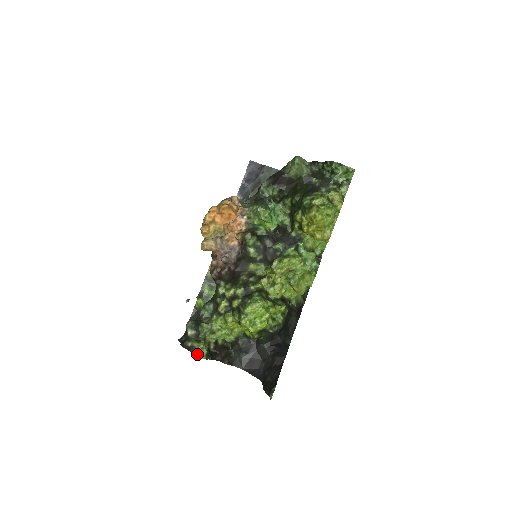
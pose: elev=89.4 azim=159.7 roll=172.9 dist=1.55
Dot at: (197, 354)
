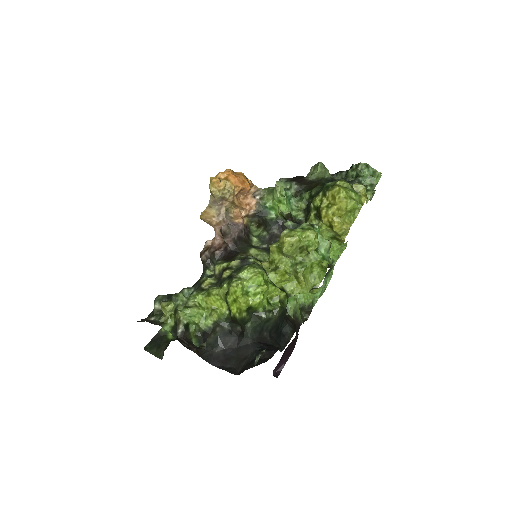
Dot at: (161, 323)
